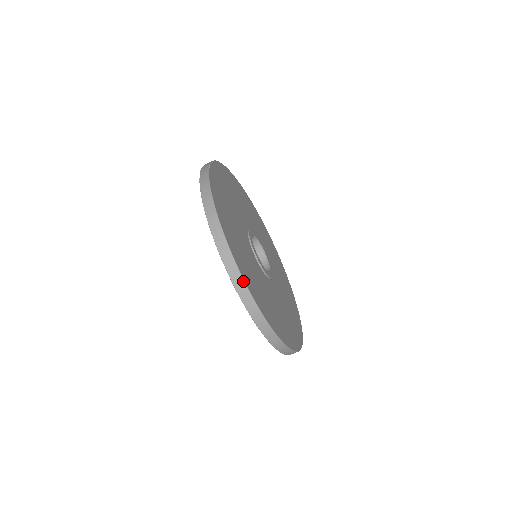
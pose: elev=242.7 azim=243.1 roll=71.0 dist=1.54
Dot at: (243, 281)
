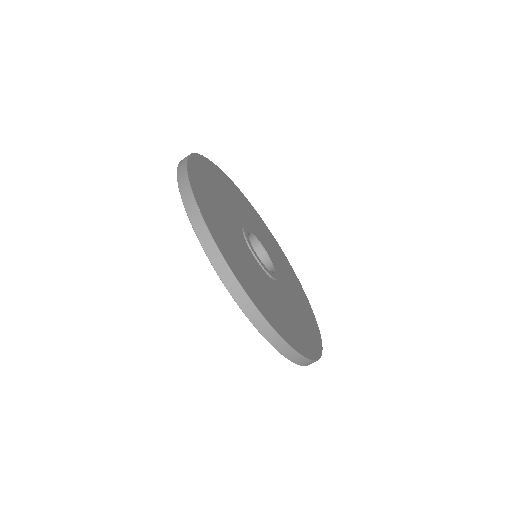
Dot at: (288, 346)
